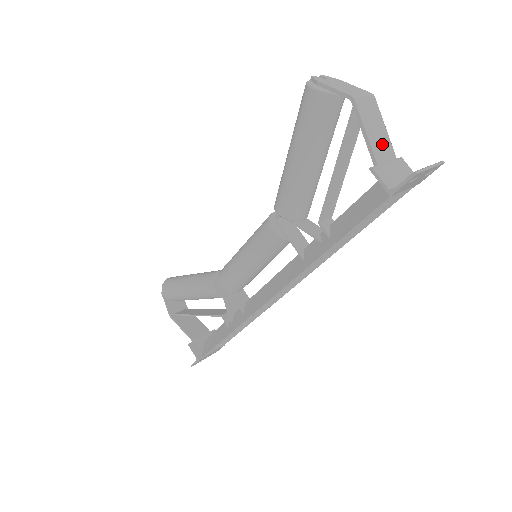
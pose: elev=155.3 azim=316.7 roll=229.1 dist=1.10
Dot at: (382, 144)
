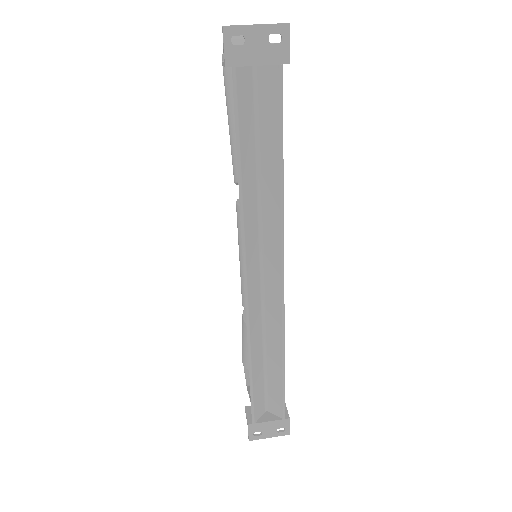
Dot at: occluded
